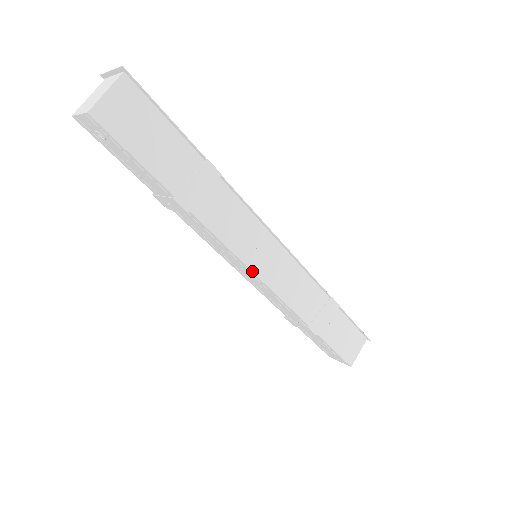
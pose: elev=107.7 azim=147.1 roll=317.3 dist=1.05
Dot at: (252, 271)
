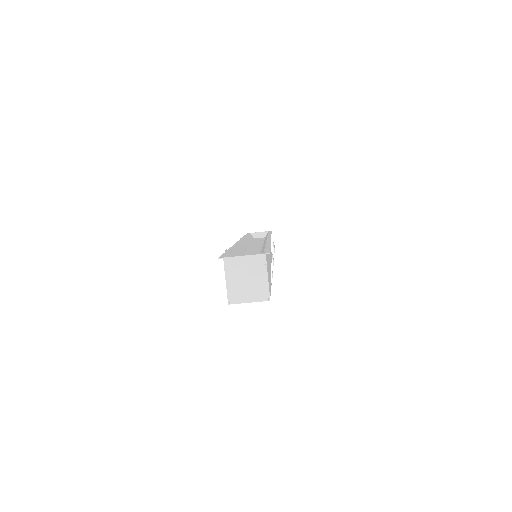
Dot at: occluded
